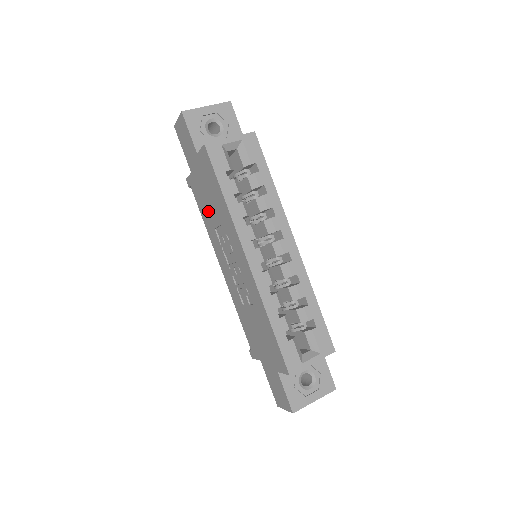
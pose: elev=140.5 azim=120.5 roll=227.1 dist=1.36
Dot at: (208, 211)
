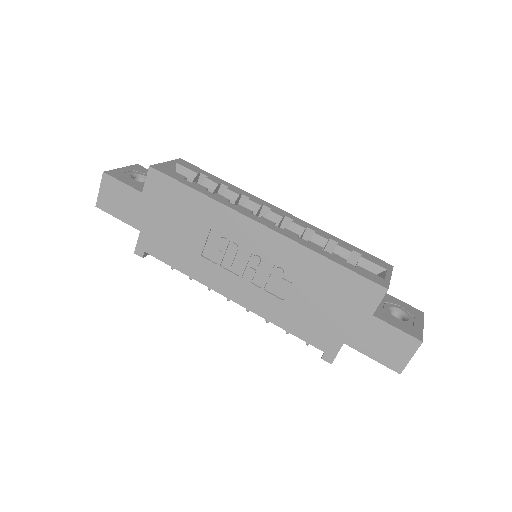
Dot at: (183, 245)
